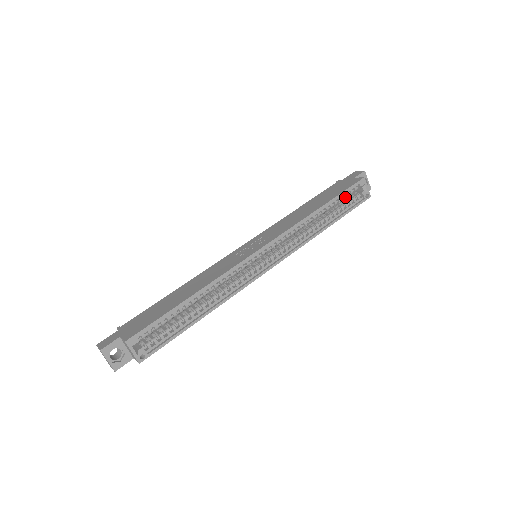
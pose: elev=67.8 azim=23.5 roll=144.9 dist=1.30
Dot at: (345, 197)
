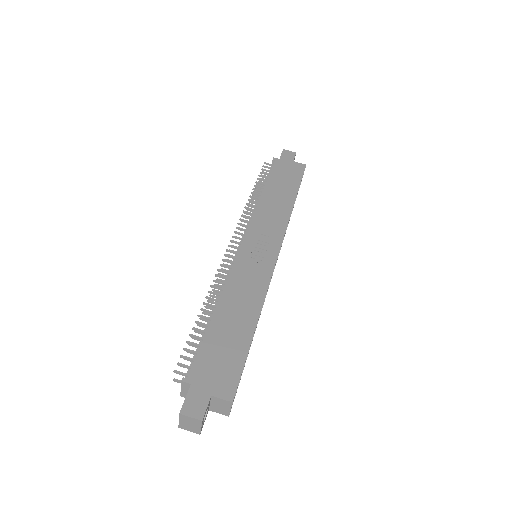
Dot at: occluded
